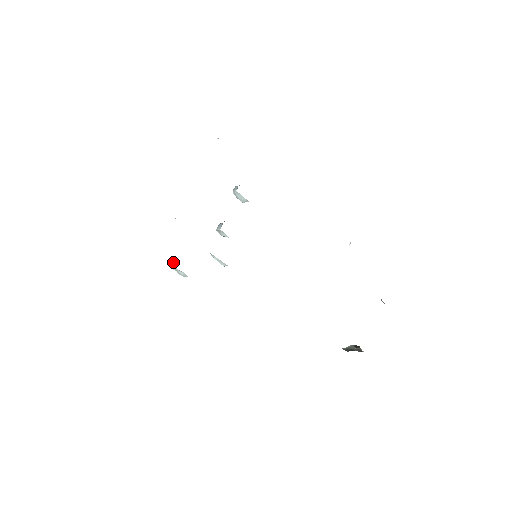
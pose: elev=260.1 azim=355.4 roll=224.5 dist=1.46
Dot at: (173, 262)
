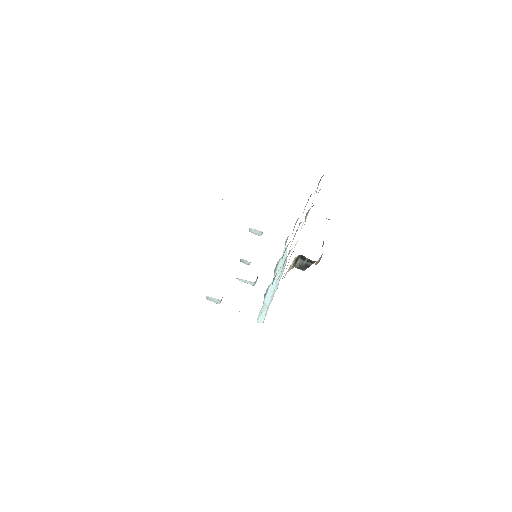
Dot at: occluded
